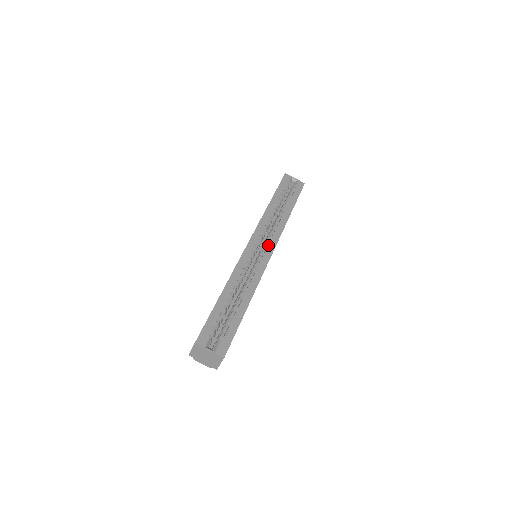
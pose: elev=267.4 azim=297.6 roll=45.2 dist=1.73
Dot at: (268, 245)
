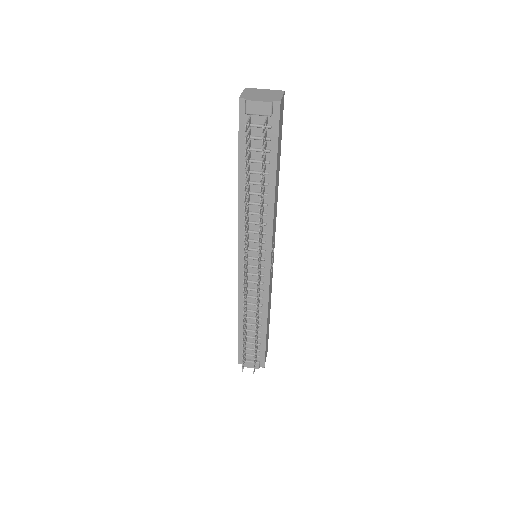
Dot at: occluded
